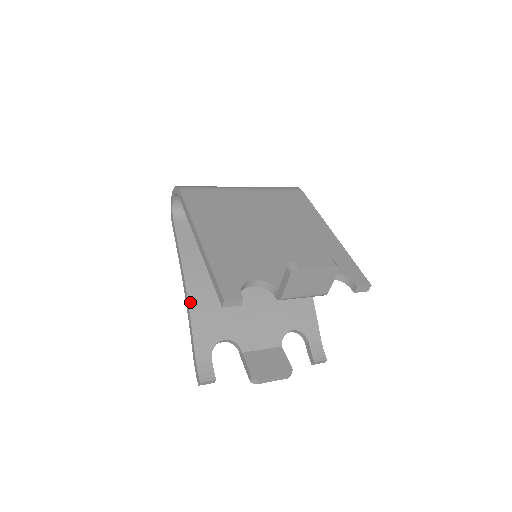
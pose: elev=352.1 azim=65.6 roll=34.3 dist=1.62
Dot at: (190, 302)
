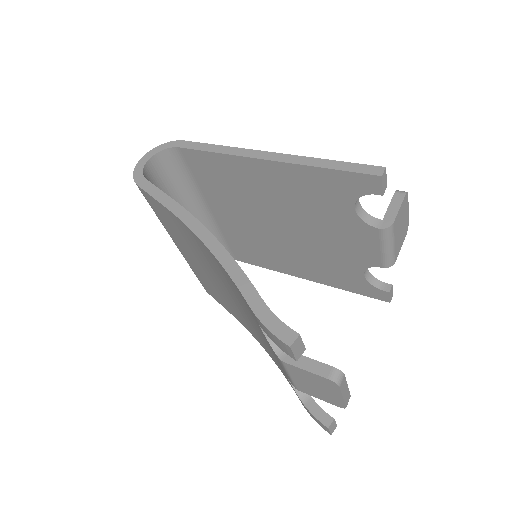
Dot at: (222, 245)
